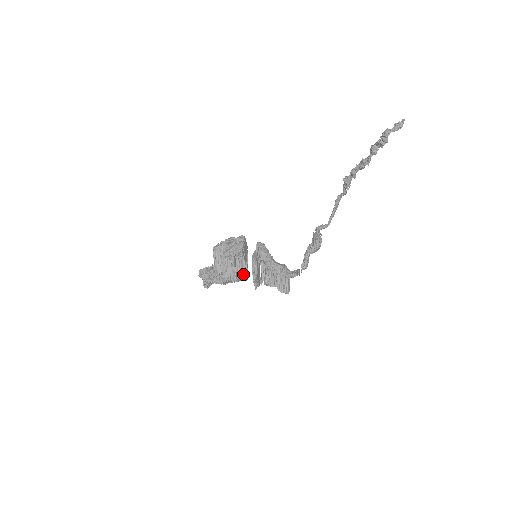
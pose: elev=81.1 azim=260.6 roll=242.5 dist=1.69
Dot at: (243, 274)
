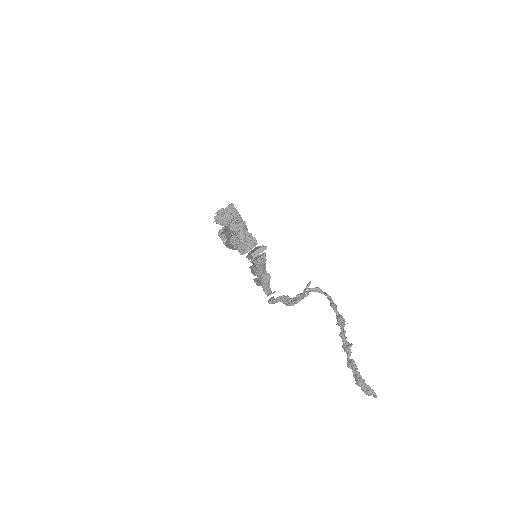
Dot at: occluded
